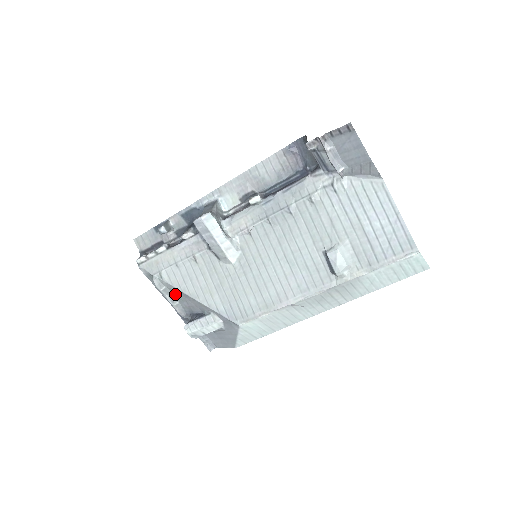
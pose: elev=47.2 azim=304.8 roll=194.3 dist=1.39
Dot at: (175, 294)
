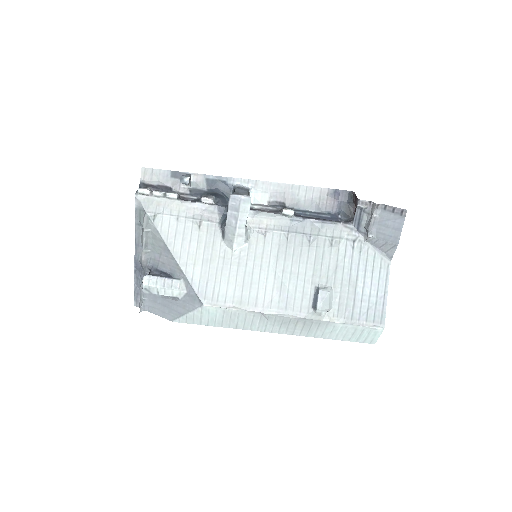
Dot at: (154, 242)
